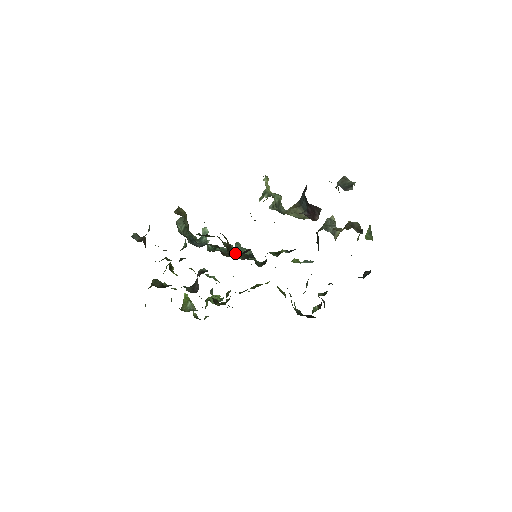
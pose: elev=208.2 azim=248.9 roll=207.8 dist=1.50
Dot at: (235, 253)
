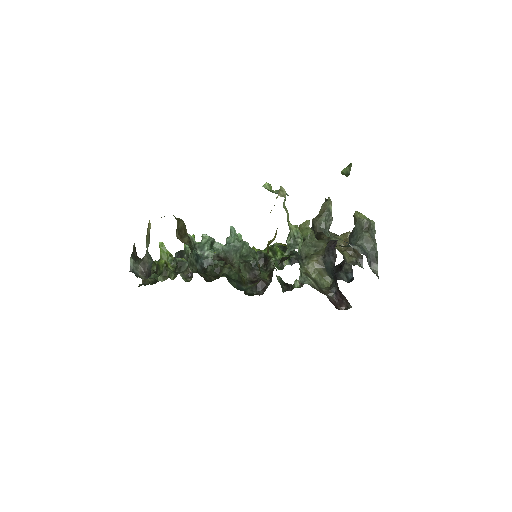
Dot at: (247, 281)
